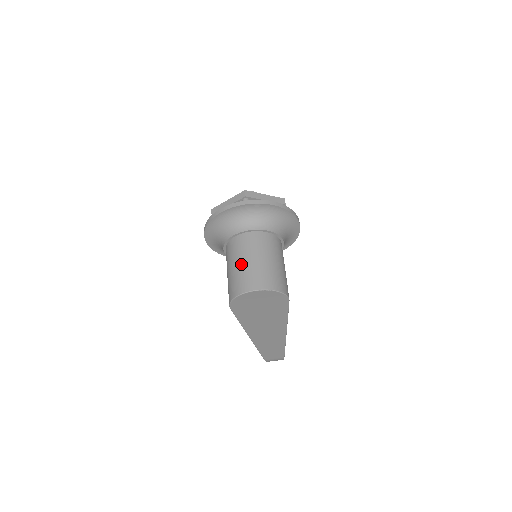
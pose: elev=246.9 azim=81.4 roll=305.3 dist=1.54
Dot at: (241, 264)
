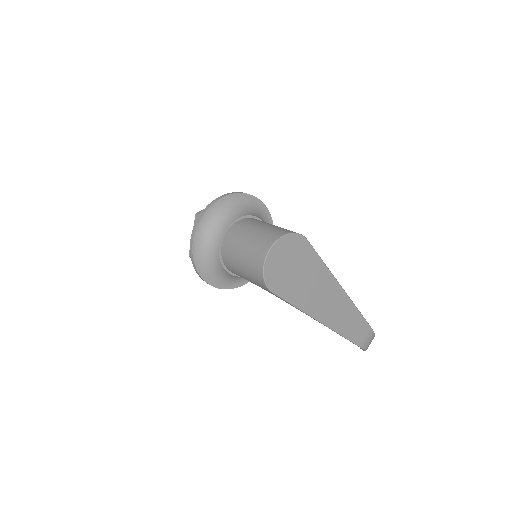
Dot at: (243, 251)
